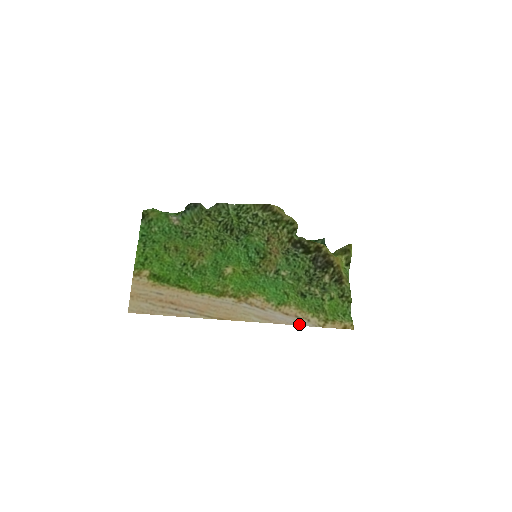
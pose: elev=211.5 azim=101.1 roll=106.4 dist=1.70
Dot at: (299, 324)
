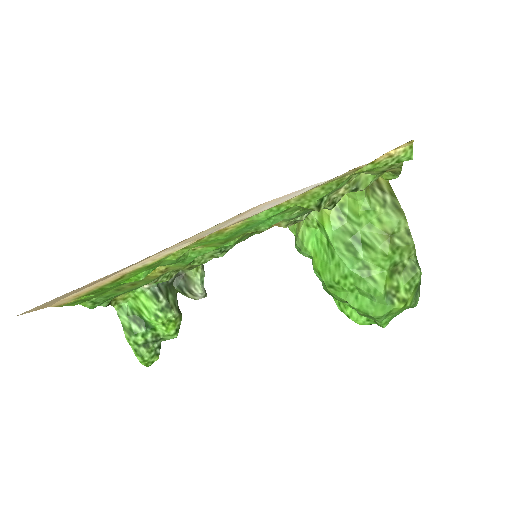
Dot at: (304, 189)
